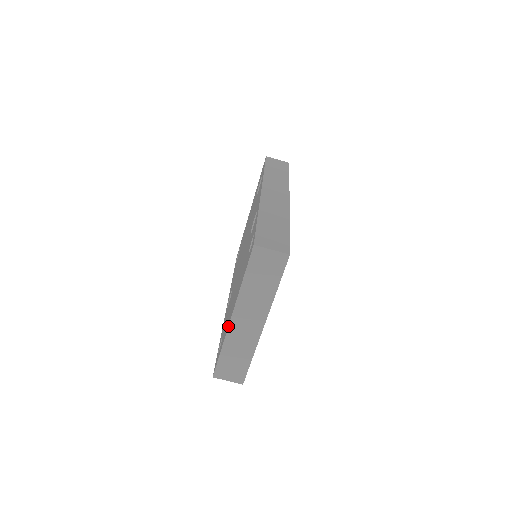
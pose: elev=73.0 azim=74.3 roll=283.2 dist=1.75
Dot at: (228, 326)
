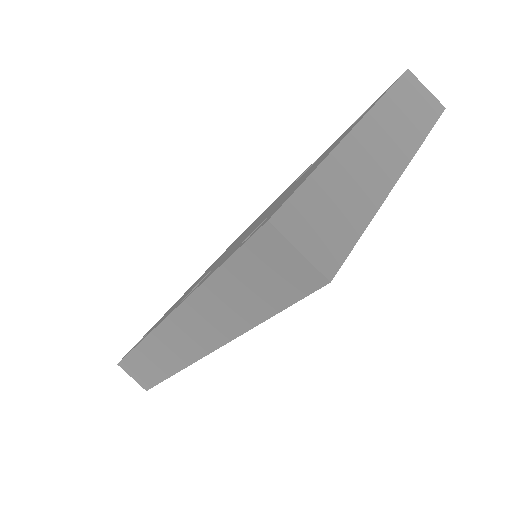
Dot at: occluded
